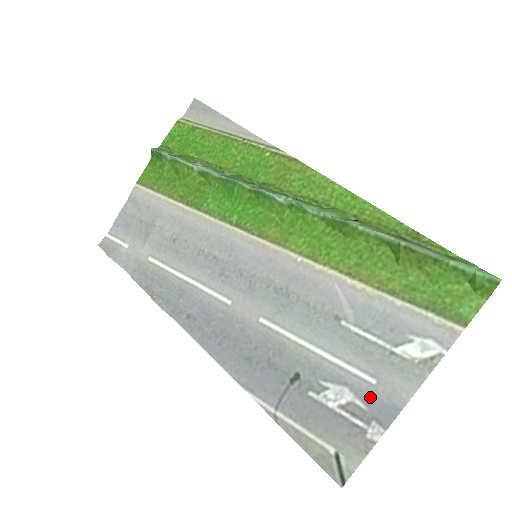
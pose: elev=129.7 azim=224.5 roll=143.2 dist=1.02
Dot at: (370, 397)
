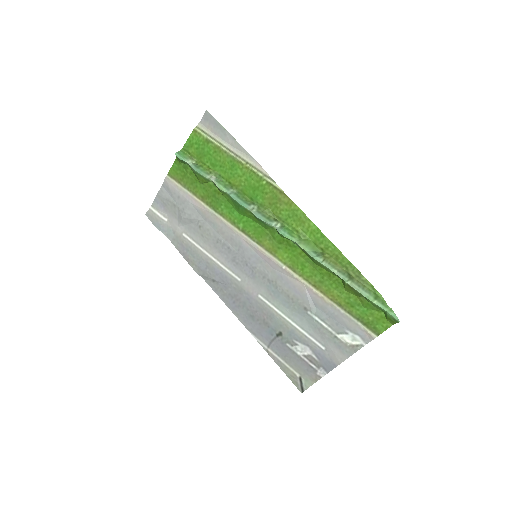
Dot at: (321, 355)
